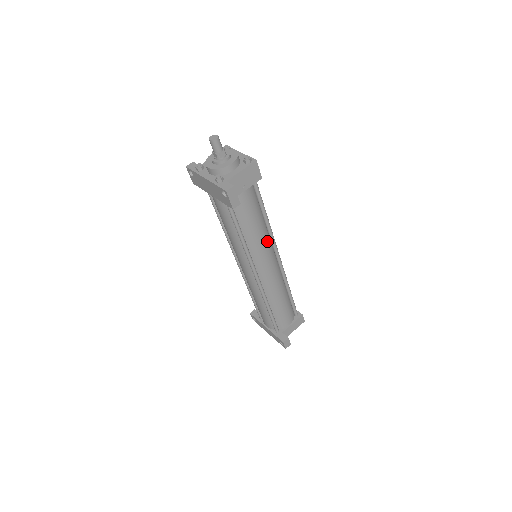
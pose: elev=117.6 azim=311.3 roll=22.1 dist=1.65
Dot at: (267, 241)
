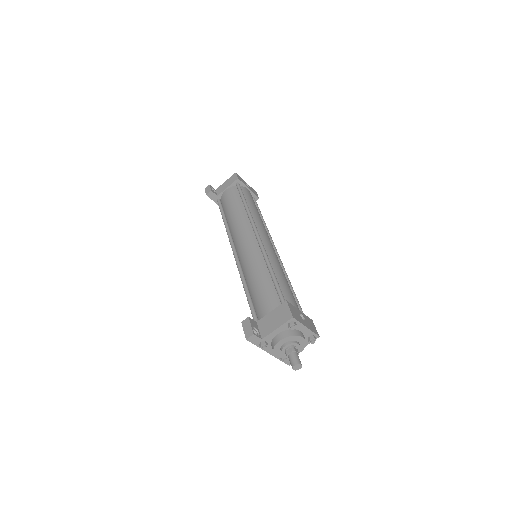
Dot at: occluded
